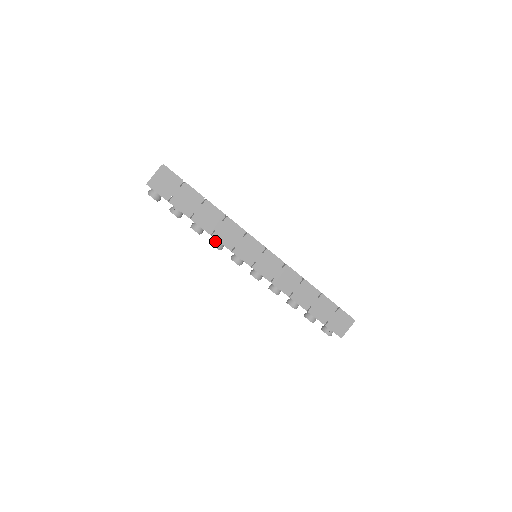
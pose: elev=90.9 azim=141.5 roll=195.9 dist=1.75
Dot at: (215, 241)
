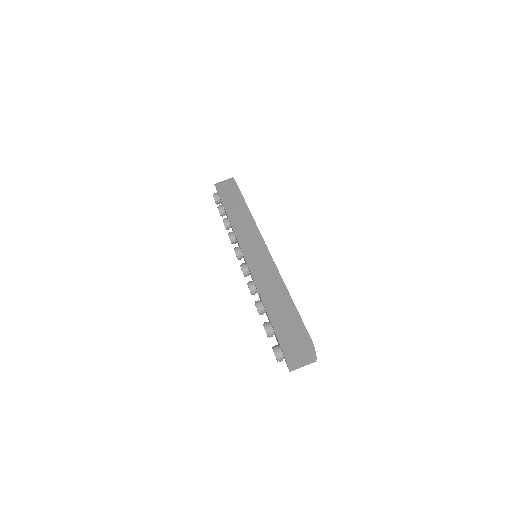
Dot at: (232, 232)
